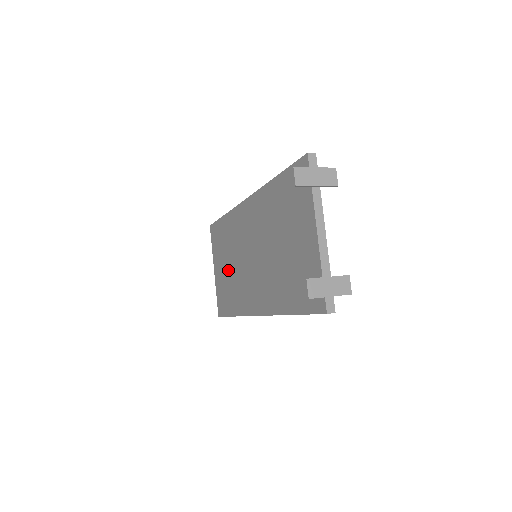
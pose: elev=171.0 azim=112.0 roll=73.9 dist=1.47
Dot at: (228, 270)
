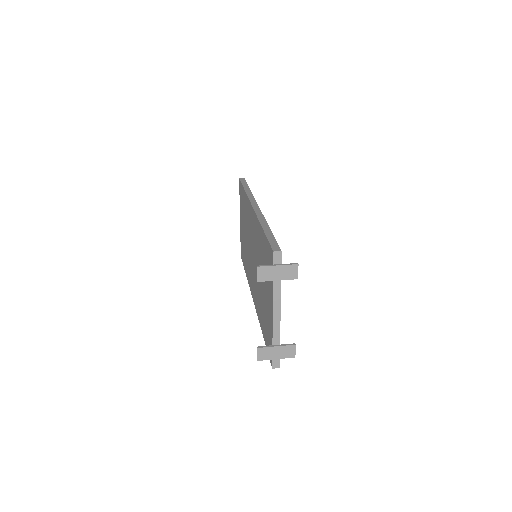
Dot at: (244, 236)
